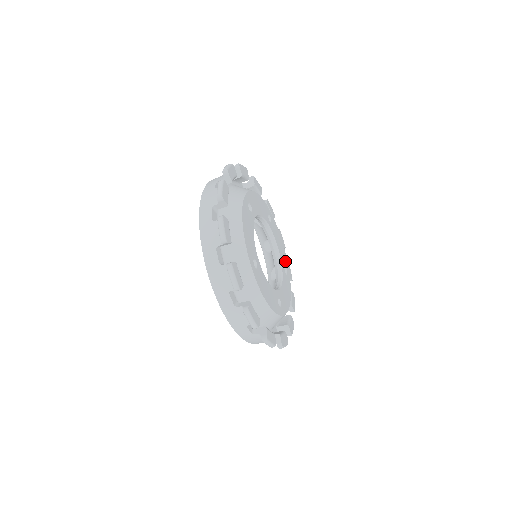
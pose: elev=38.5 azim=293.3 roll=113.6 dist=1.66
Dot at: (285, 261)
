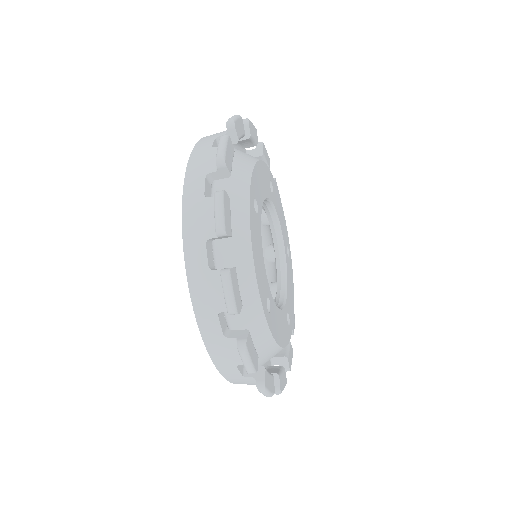
Dot at: (286, 235)
